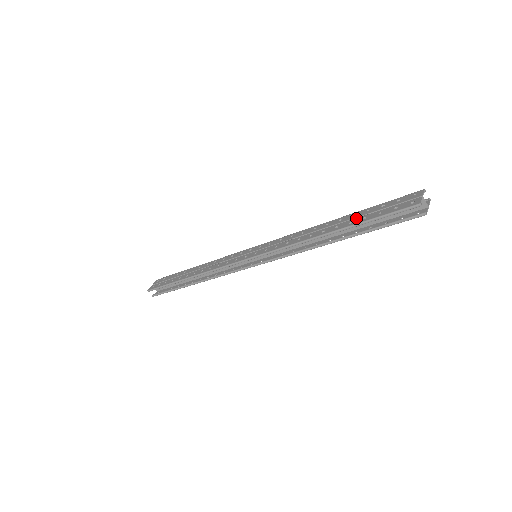
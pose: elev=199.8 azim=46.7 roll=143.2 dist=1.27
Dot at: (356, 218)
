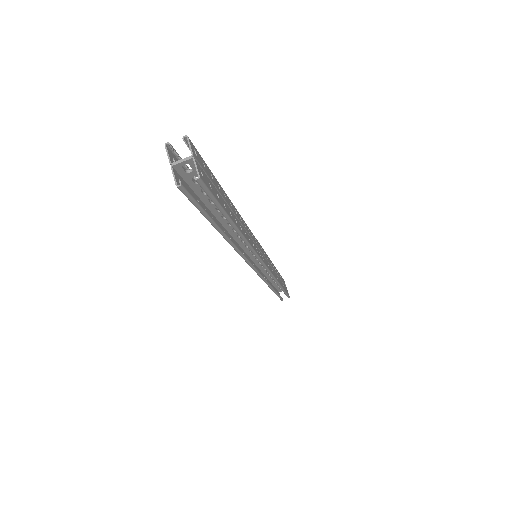
Dot at: (207, 211)
